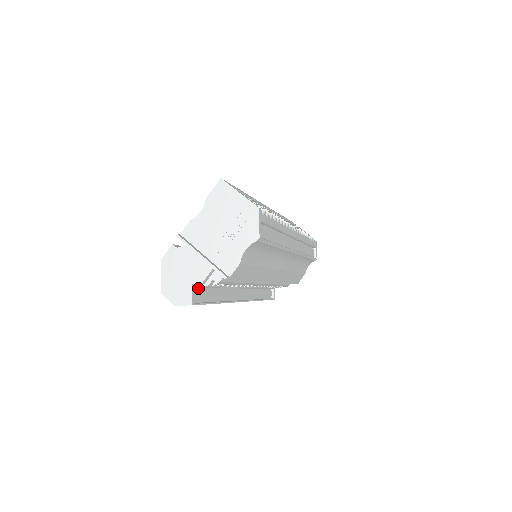
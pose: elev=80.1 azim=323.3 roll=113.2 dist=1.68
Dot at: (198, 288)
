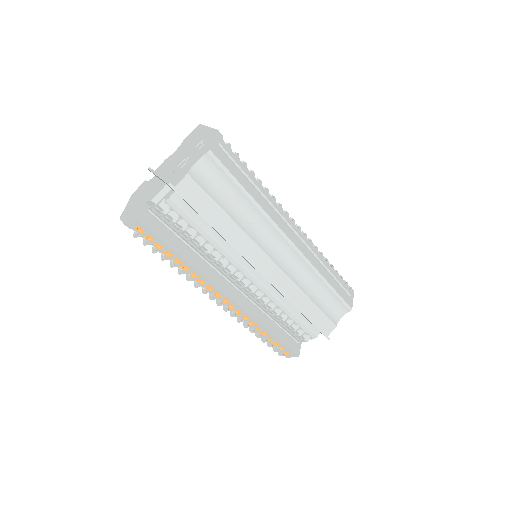
Dot at: (157, 221)
